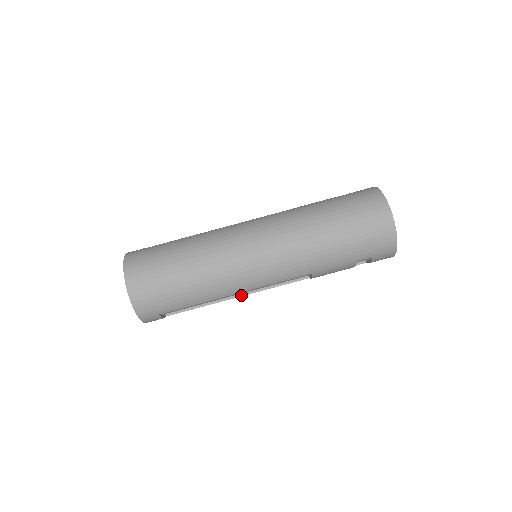
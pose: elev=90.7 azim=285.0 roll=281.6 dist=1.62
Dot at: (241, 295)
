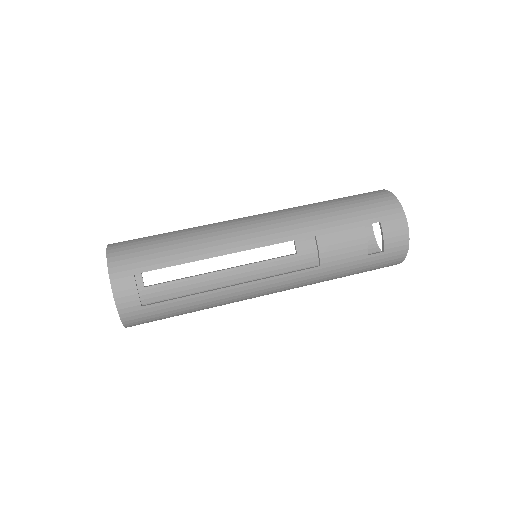
Dot at: (238, 284)
